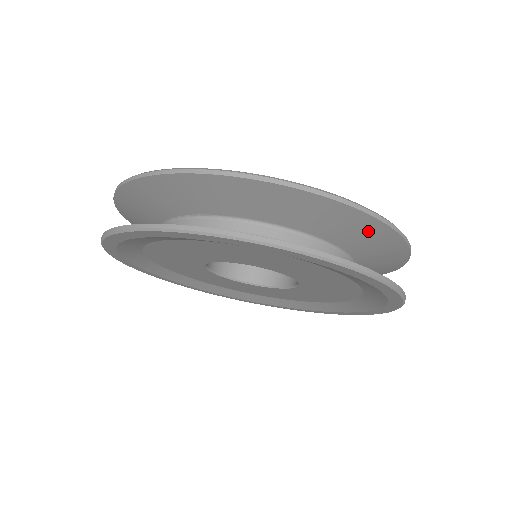
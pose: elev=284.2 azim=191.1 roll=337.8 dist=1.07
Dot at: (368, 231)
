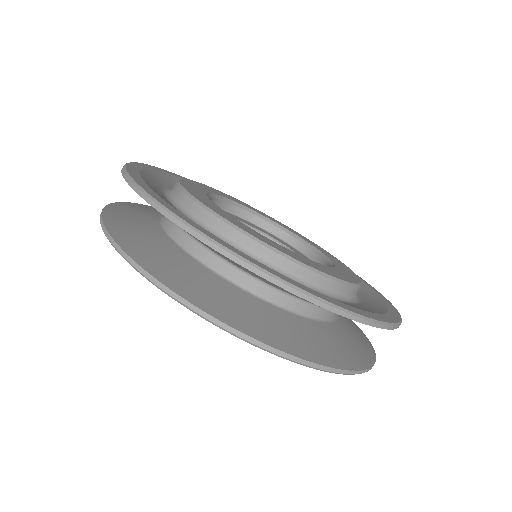
Dot at: occluded
